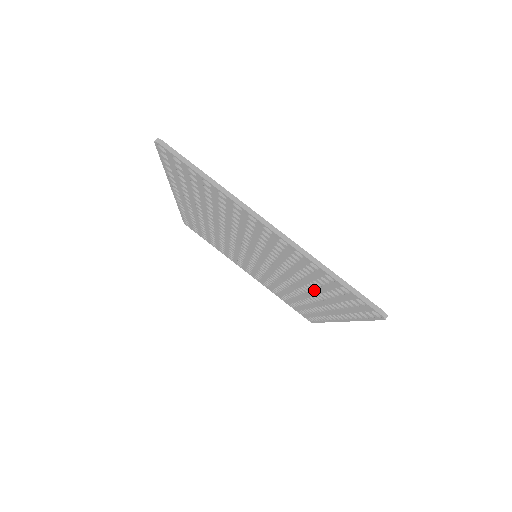
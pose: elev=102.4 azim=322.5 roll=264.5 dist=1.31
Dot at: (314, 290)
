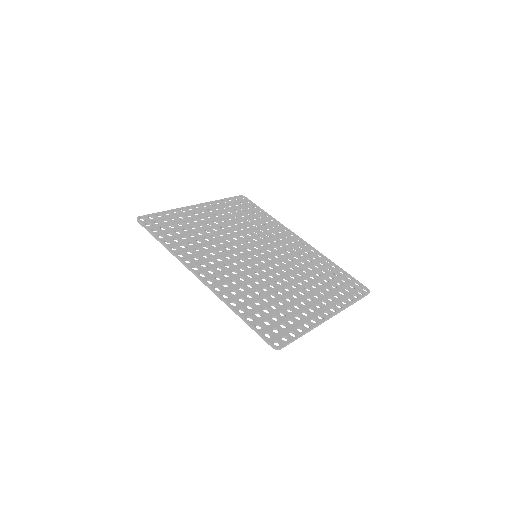
Dot at: (311, 268)
